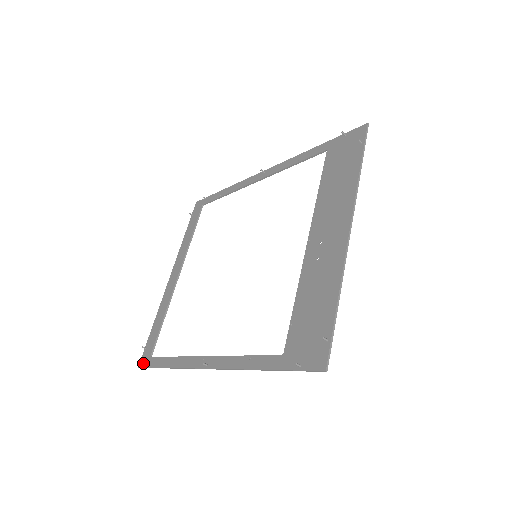
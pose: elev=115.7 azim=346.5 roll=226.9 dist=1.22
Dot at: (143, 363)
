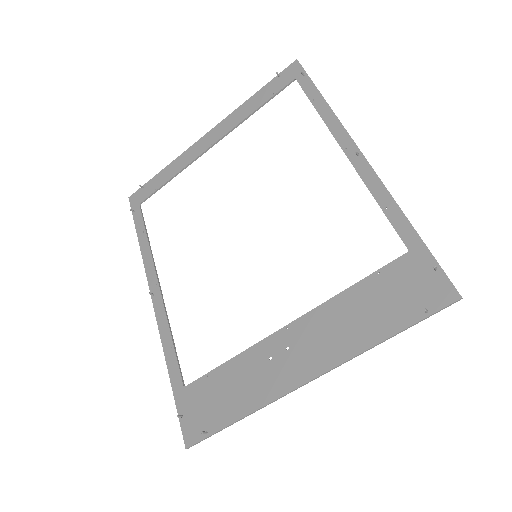
Dot at: (133, 201)
